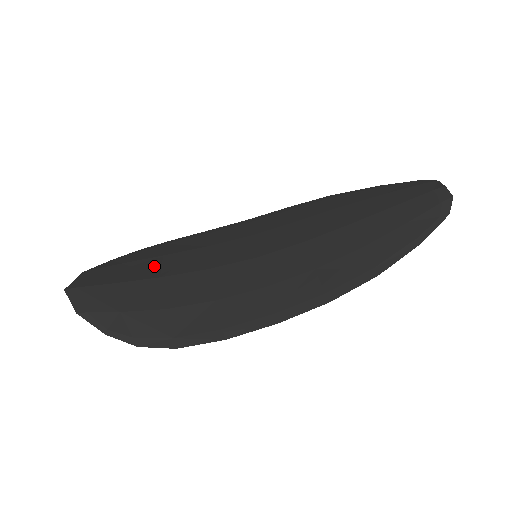
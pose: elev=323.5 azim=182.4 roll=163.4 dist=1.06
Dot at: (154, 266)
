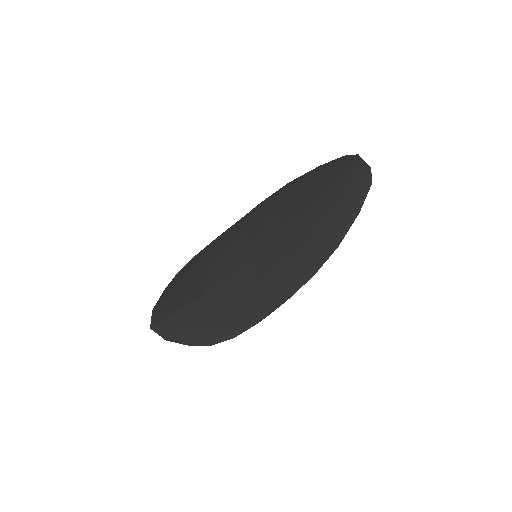
Dot at: (194, 287)
